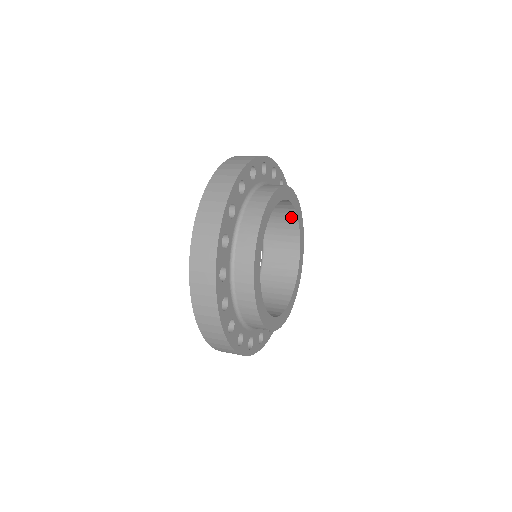
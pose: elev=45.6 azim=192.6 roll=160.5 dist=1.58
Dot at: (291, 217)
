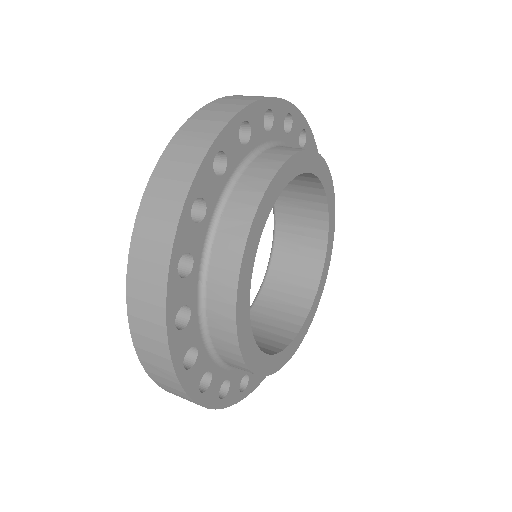
Dot at: occluded
